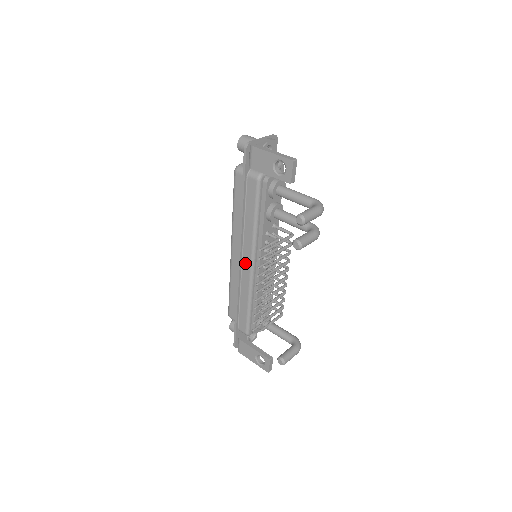
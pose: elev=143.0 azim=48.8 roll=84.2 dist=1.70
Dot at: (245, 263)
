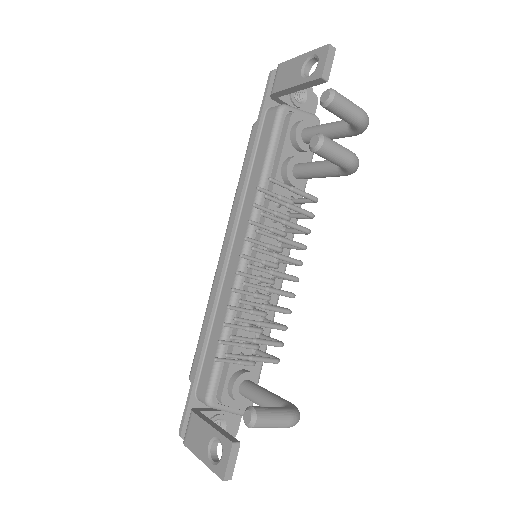
Dot at: (235, 250)
